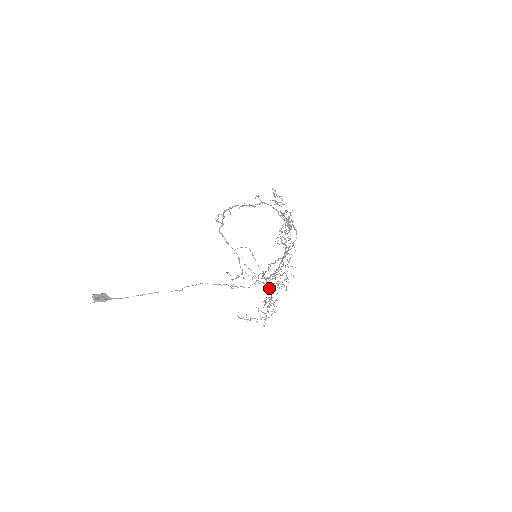
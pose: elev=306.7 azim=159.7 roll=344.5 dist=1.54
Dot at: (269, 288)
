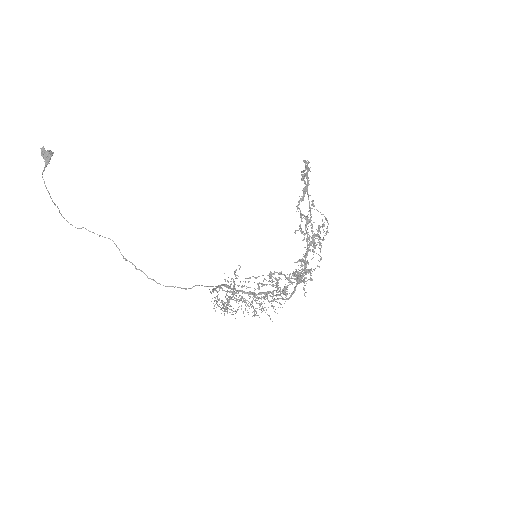
Dot at: (232, 297)
